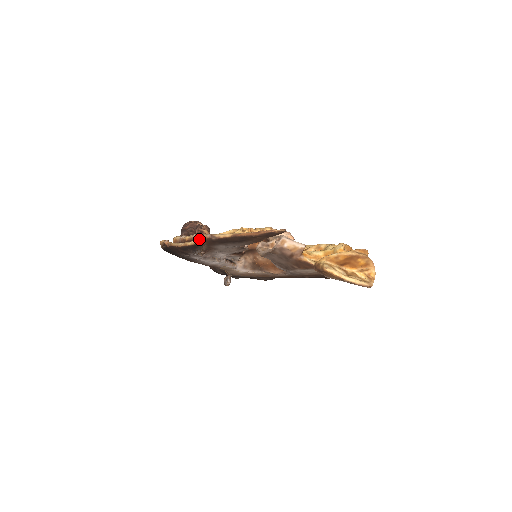
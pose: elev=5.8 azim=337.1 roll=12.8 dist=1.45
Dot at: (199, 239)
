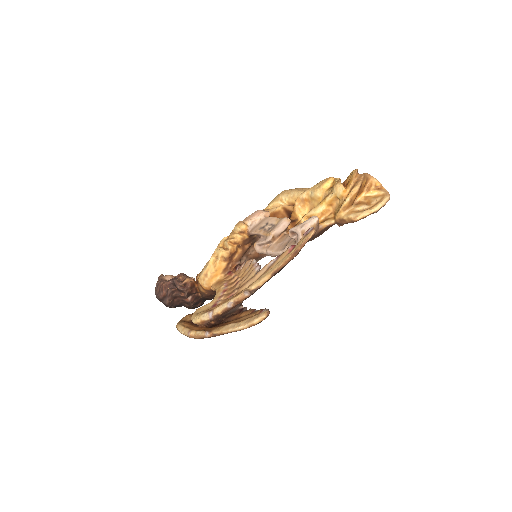
Dot at: (237, 304)
